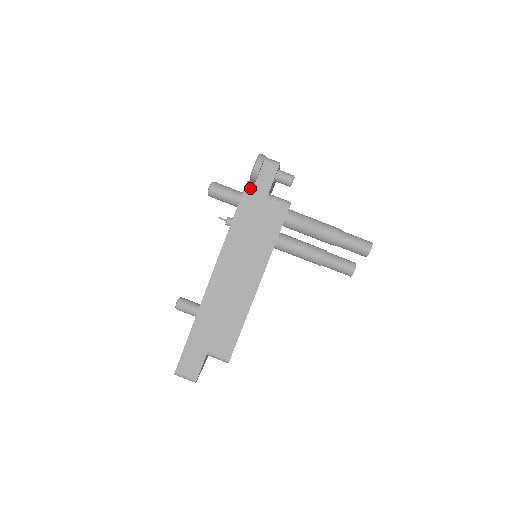
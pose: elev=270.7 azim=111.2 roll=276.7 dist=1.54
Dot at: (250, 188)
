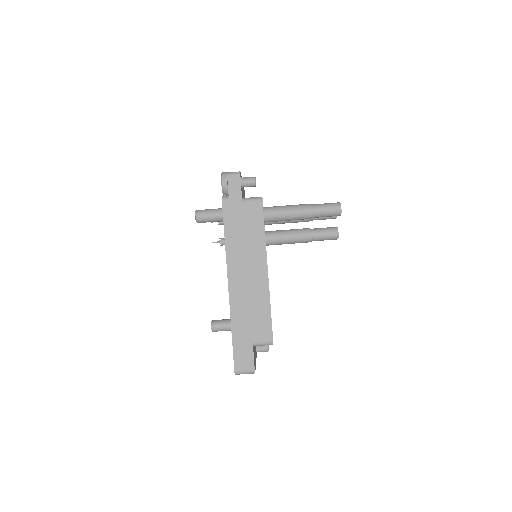
Dot at: (226, 200)
